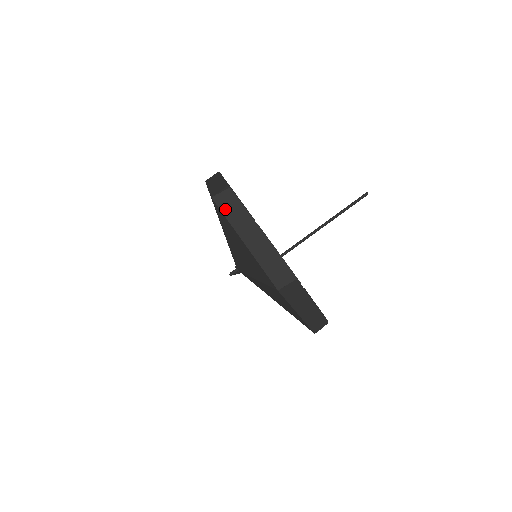
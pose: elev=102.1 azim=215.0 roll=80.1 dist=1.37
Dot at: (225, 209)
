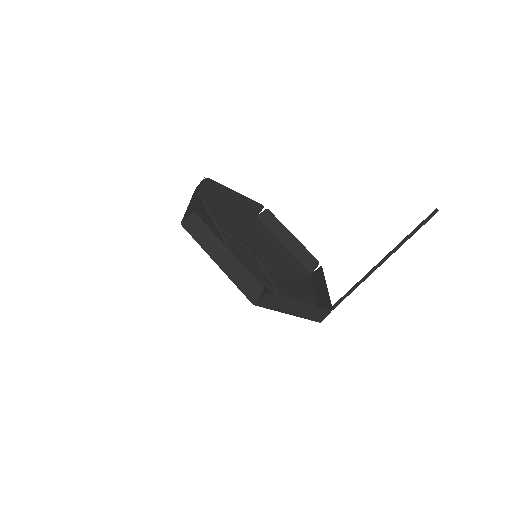
Dot at: (195, 191)
